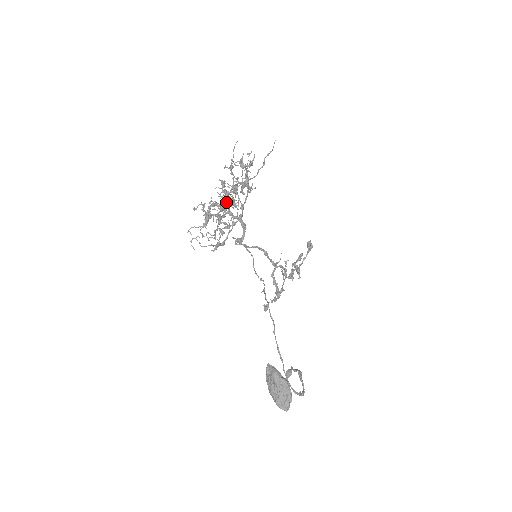
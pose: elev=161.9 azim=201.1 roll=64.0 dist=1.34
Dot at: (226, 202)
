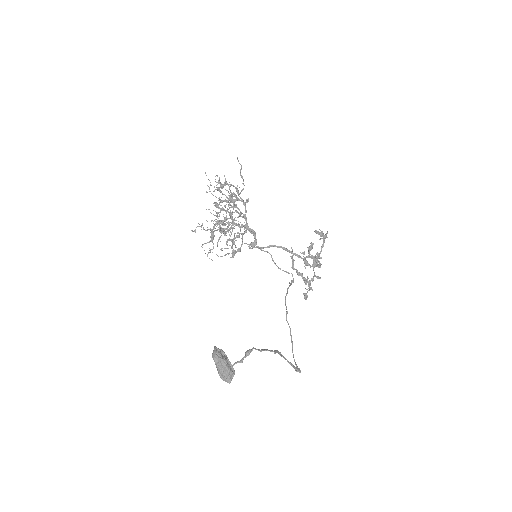
Dot at: (226, 217)
